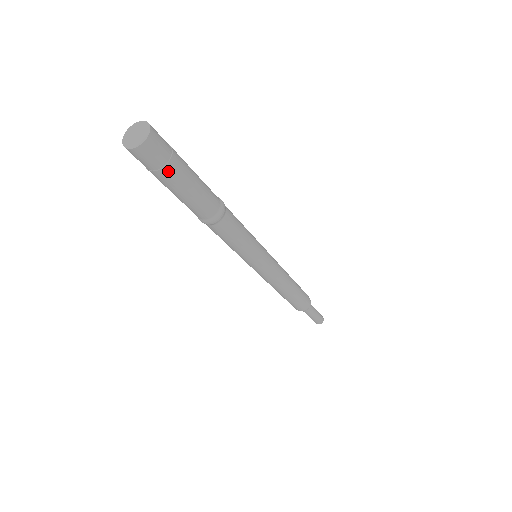
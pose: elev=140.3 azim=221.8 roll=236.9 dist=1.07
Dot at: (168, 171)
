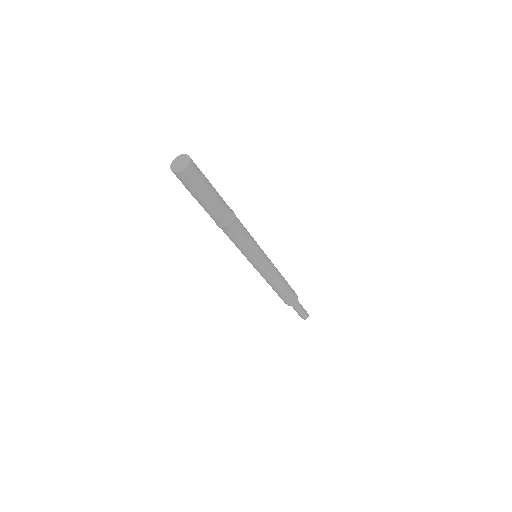
Dot at: (194, 191)
